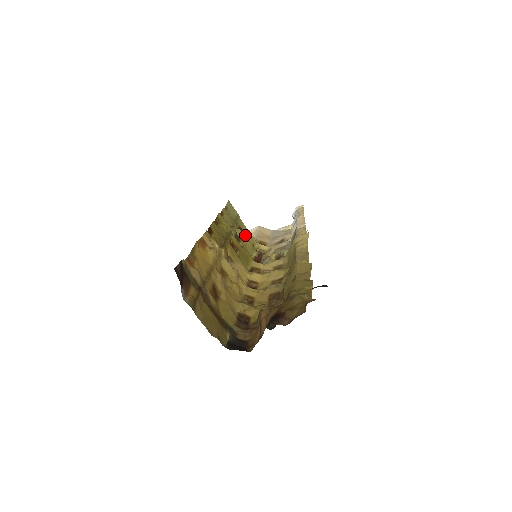
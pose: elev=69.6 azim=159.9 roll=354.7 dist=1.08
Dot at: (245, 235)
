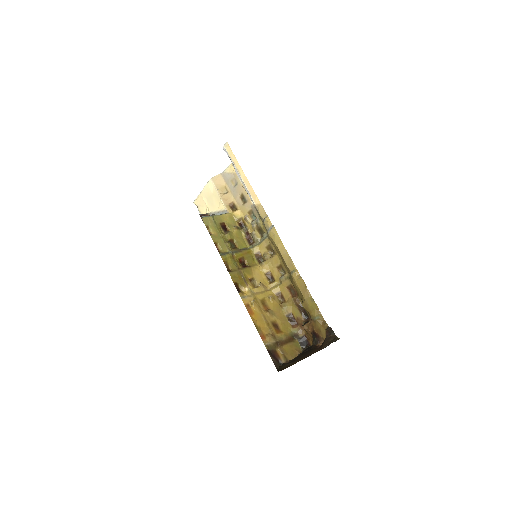
Dot at: (226, 223)
